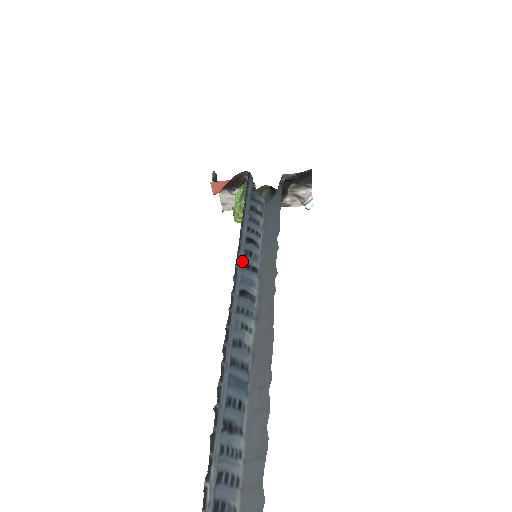
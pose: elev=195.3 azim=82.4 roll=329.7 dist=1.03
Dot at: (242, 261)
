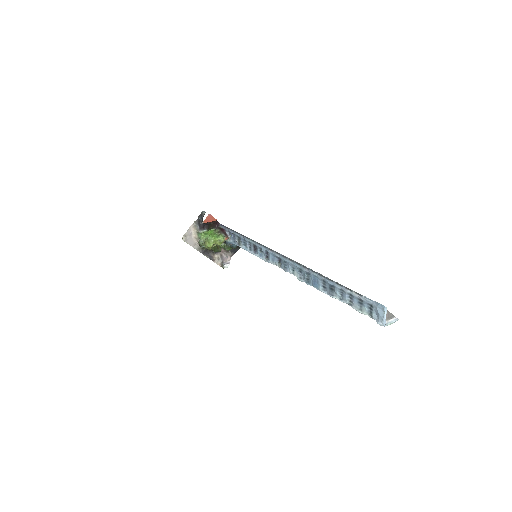
Dot at: (264, 250)
